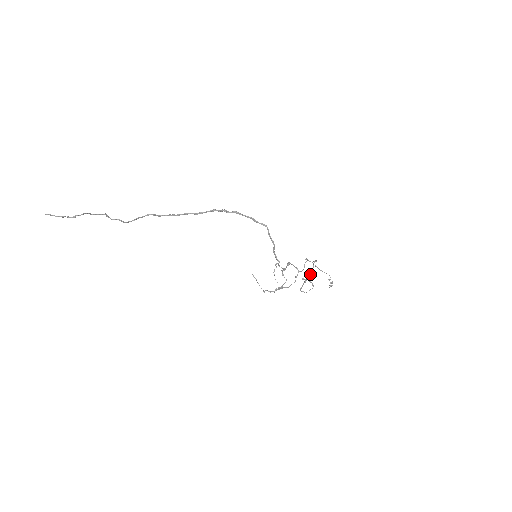
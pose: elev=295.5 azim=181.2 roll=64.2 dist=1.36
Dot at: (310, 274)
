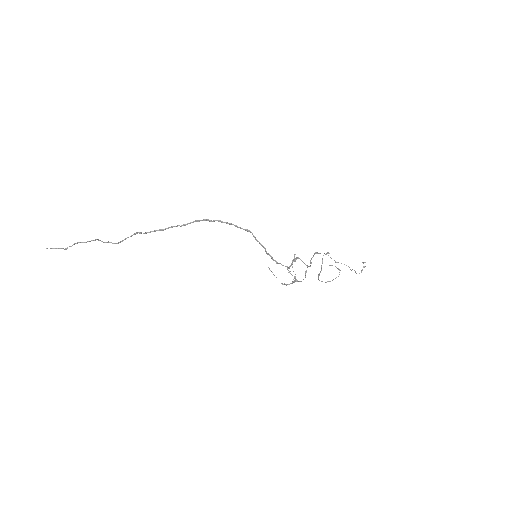
Dot at: (321, 268)
